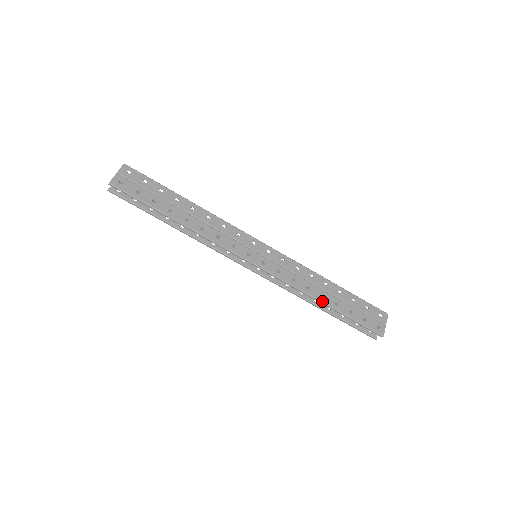
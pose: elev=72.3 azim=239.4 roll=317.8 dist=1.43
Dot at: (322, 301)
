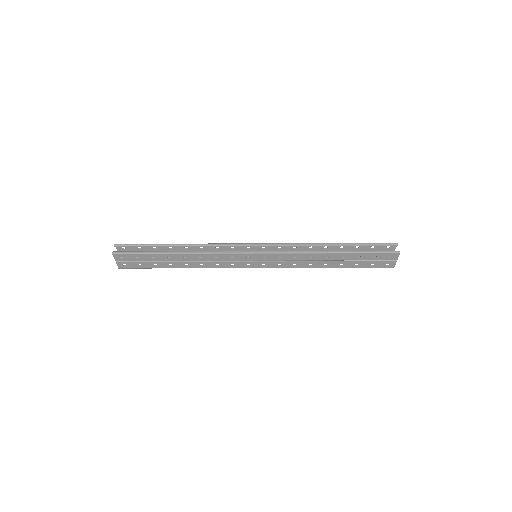
Dot at: occluded
